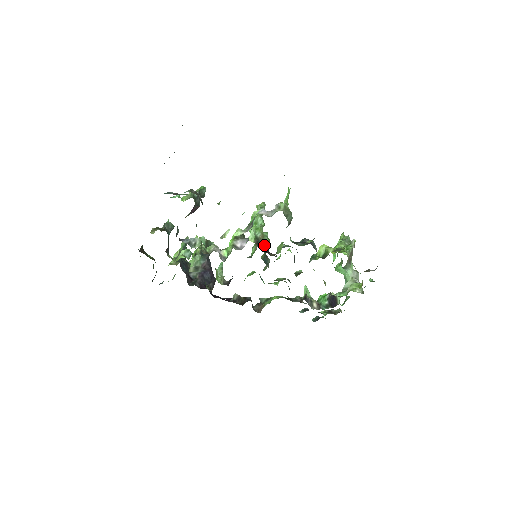
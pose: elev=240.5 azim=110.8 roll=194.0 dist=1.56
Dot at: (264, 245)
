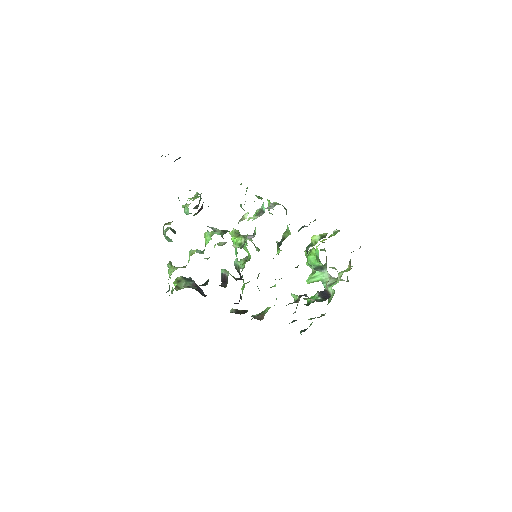
Dot at: occluded
